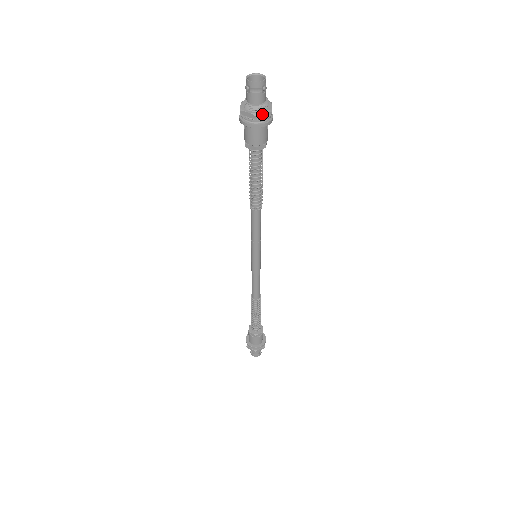
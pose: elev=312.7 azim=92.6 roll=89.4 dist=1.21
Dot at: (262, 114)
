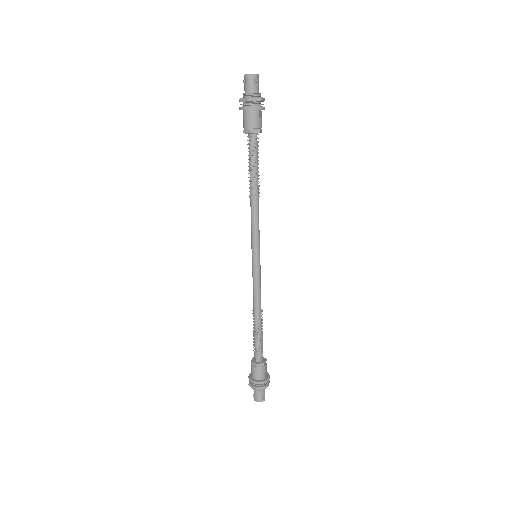
Dot at: (254, 99)
